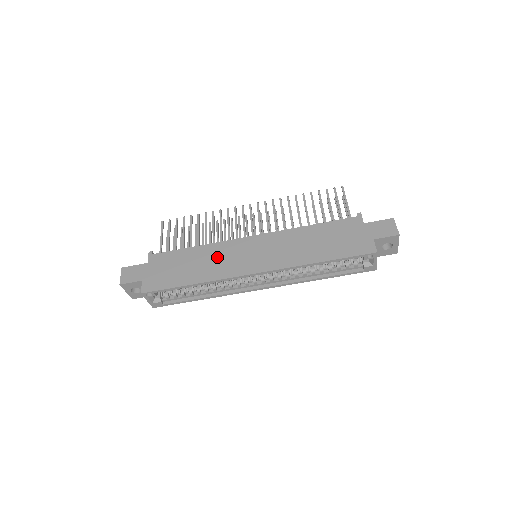
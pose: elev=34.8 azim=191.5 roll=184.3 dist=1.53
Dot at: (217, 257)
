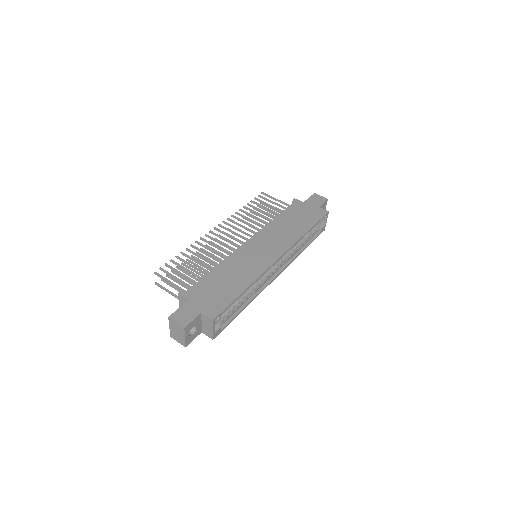
Dot at: (240, 264)
